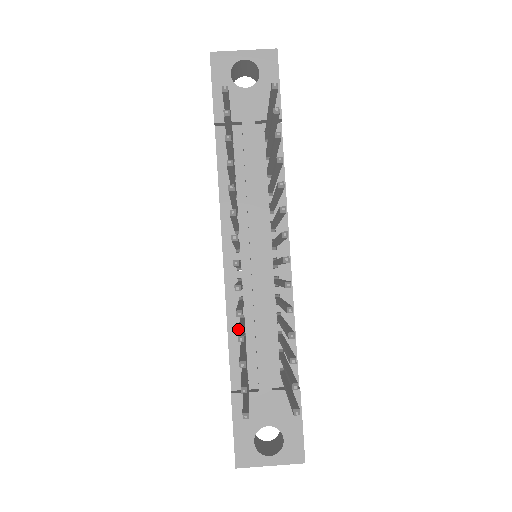
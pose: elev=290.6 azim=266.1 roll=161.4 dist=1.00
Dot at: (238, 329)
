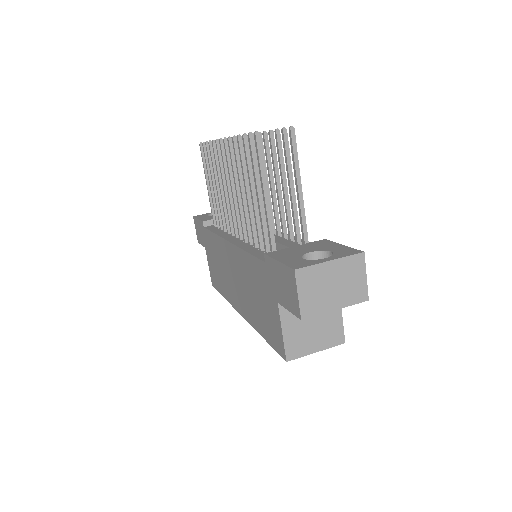
Dot at: (242, 171)
